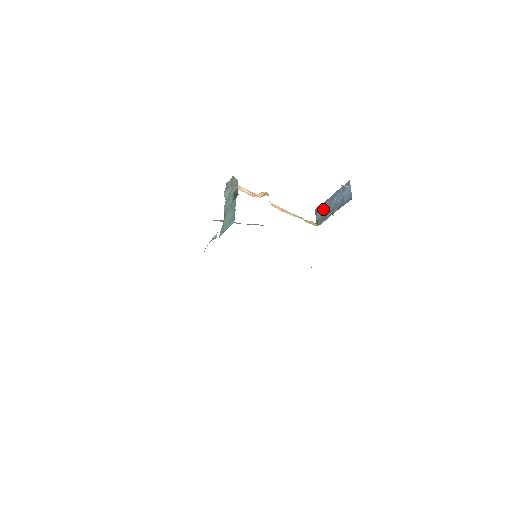
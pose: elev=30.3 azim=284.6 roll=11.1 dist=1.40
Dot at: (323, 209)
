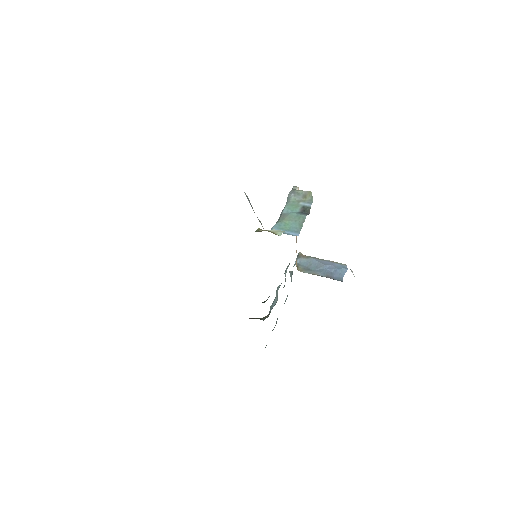
Dot at: (309, 261)
